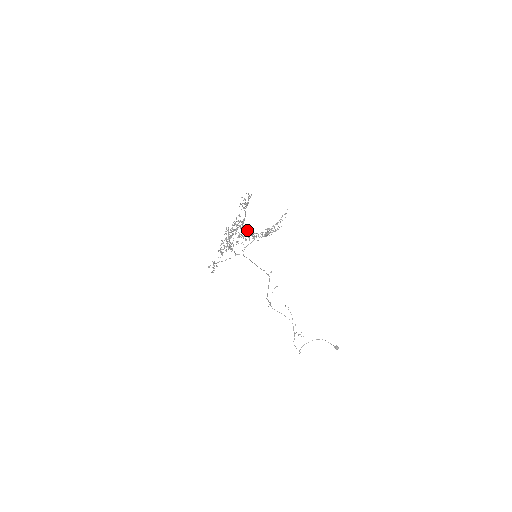
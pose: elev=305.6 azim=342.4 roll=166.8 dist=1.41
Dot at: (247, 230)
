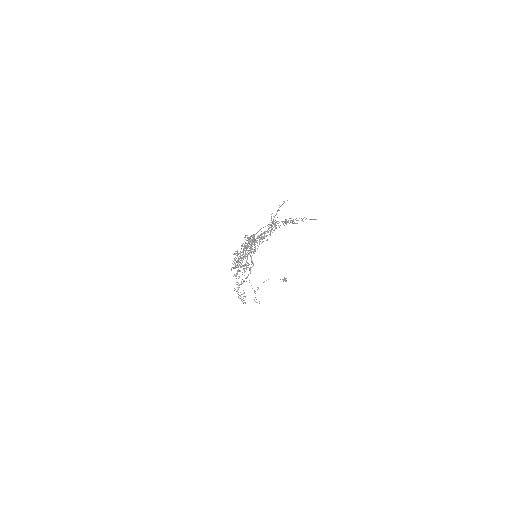
Dot at: occluded
